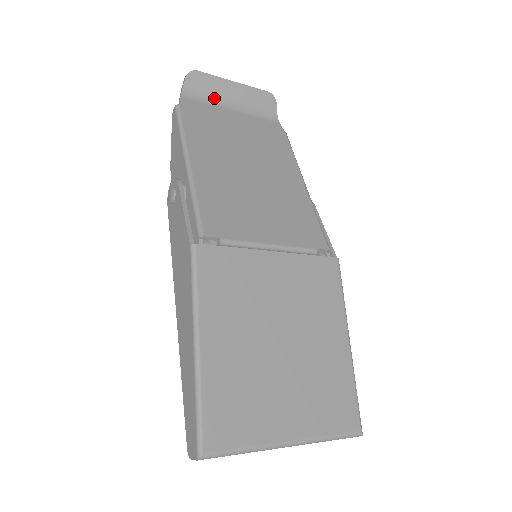
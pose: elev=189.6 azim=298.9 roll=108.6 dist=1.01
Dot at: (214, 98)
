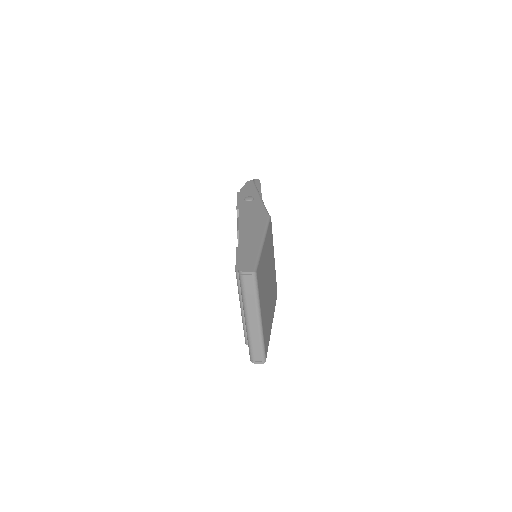
Dot at: occluded
